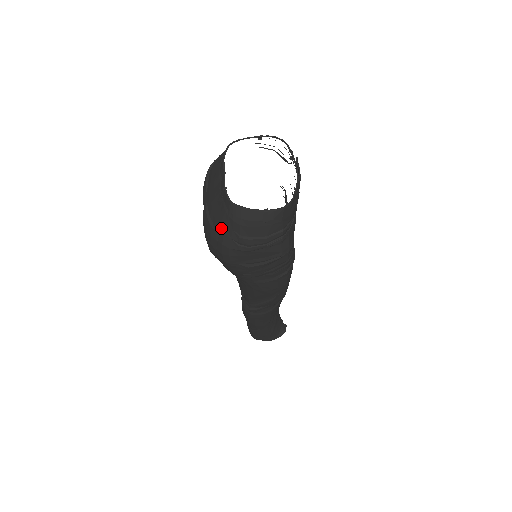
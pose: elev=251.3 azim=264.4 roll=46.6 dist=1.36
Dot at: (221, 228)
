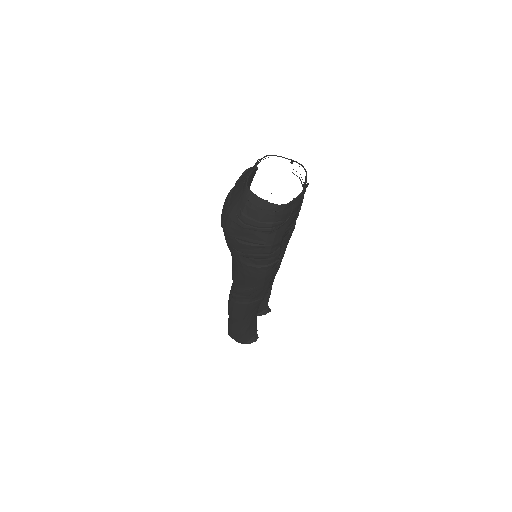
Dot at: (233, 203)
